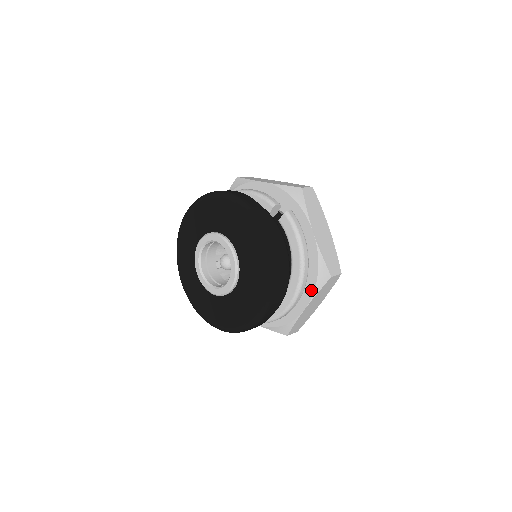
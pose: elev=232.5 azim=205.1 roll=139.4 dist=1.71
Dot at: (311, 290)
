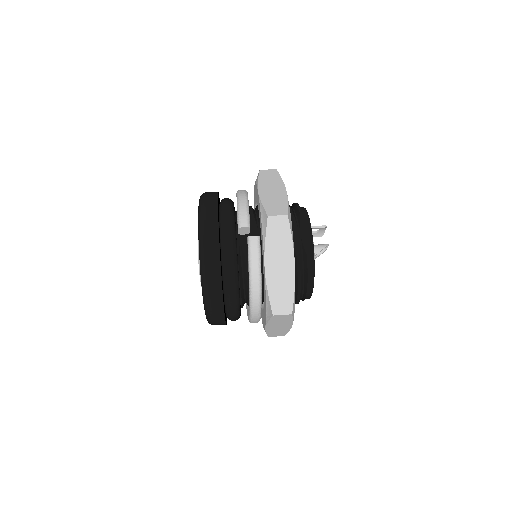
Dot at: (265, 316)
